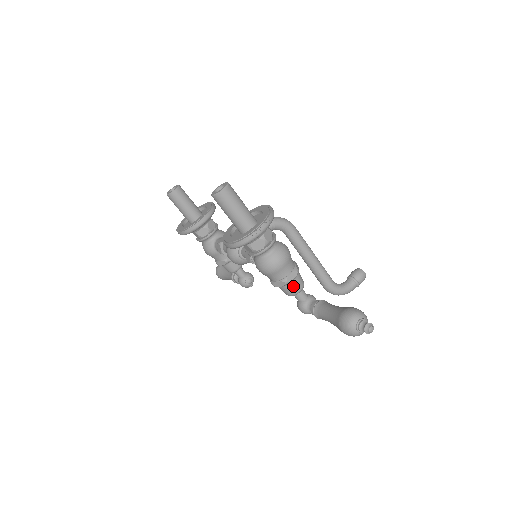
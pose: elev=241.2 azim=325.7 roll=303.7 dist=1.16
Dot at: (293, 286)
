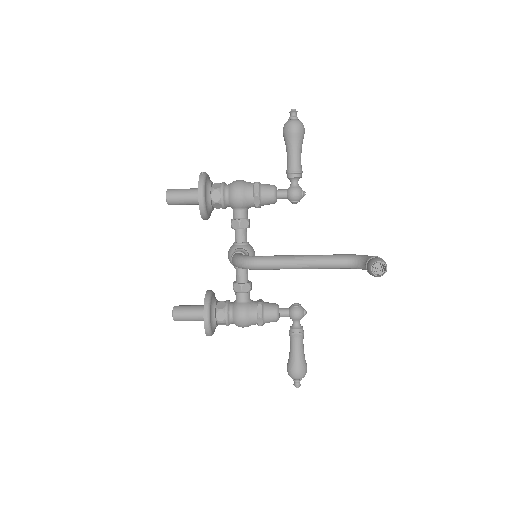
Dot at: occluded
